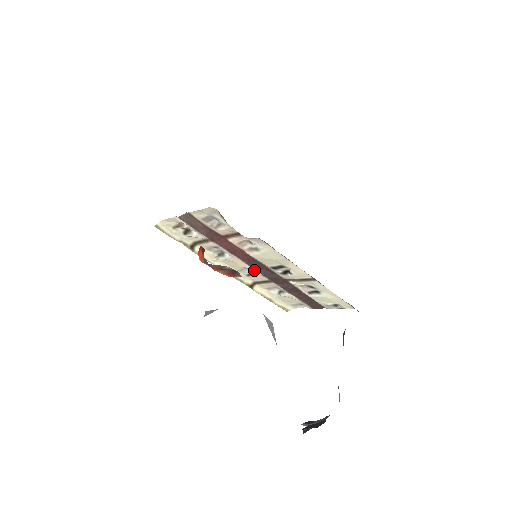
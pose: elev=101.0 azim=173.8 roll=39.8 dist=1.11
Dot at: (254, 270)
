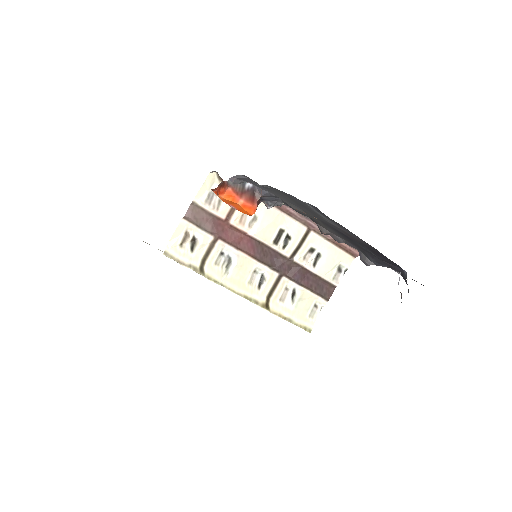
Dot at: (261, 268)
